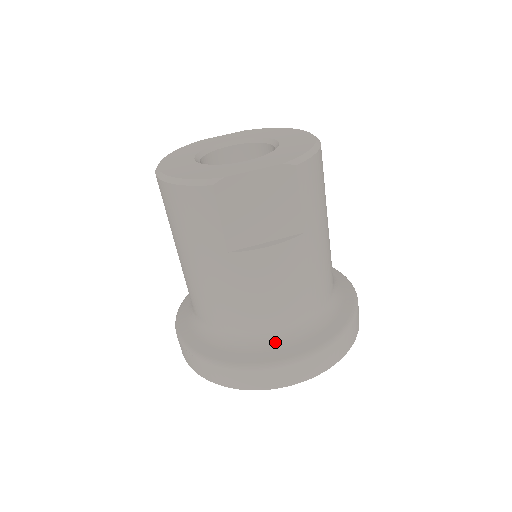
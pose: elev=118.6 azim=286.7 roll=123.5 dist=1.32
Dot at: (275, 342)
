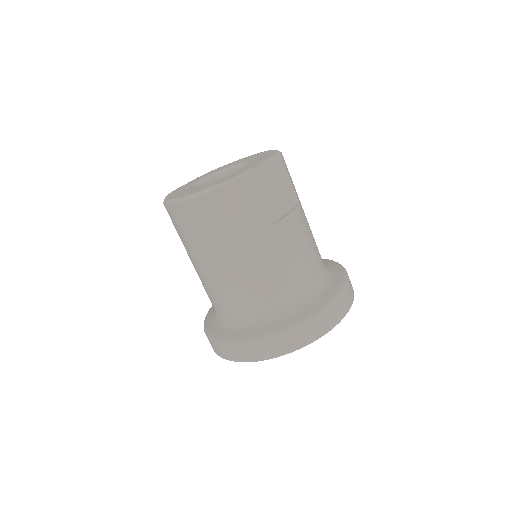
Dot at: (317, 292)
